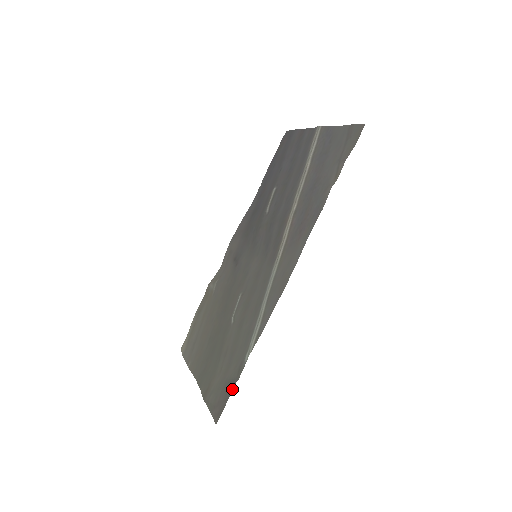
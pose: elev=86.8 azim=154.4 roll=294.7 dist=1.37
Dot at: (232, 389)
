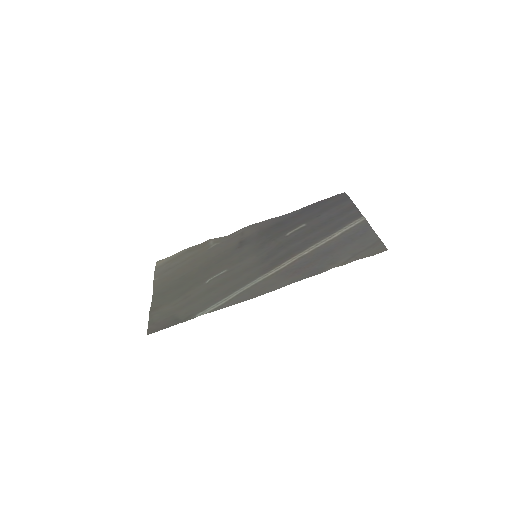
Dot at: (174, 324)
